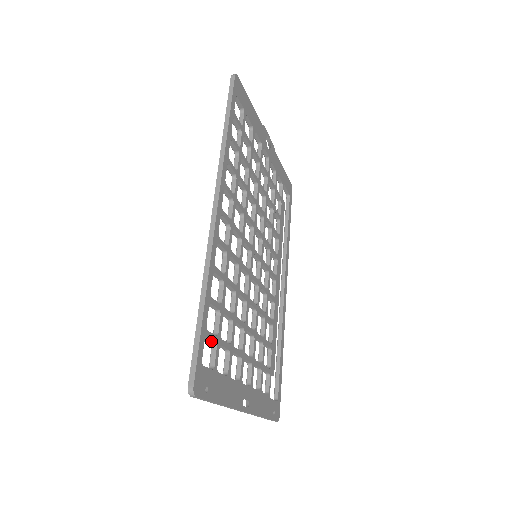
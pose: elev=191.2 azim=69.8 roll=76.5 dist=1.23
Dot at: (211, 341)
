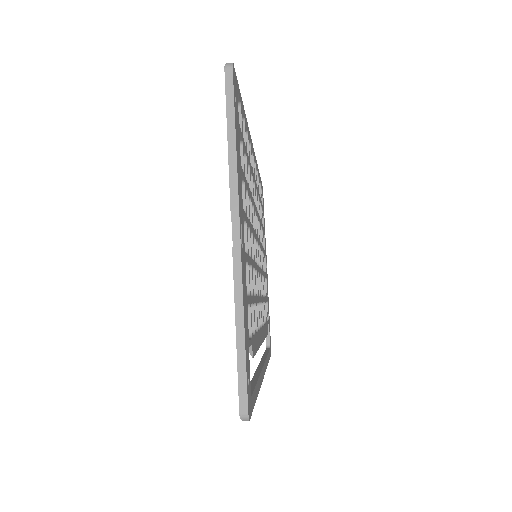
Dot at: occluded
